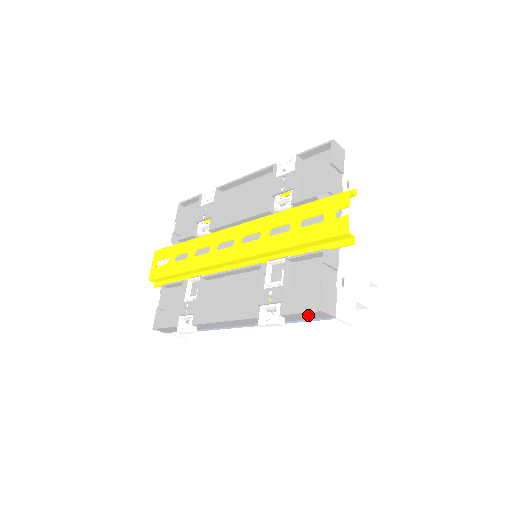
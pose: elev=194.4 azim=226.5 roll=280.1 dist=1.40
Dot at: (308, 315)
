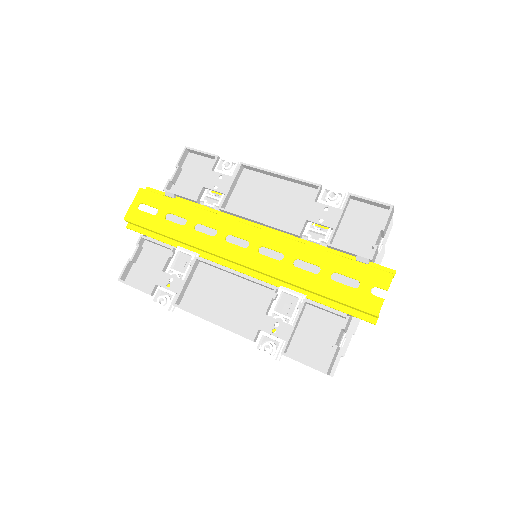
Dot at: occluded
